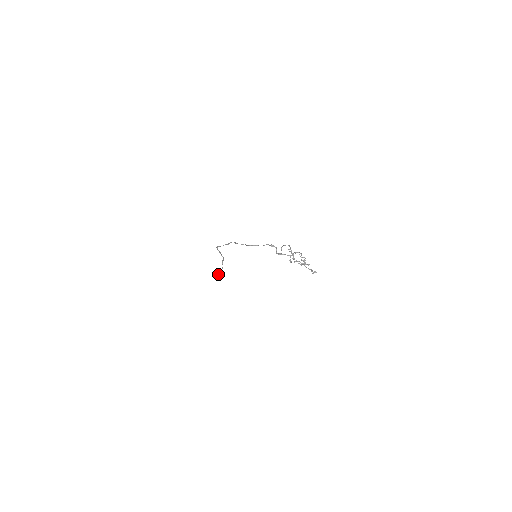
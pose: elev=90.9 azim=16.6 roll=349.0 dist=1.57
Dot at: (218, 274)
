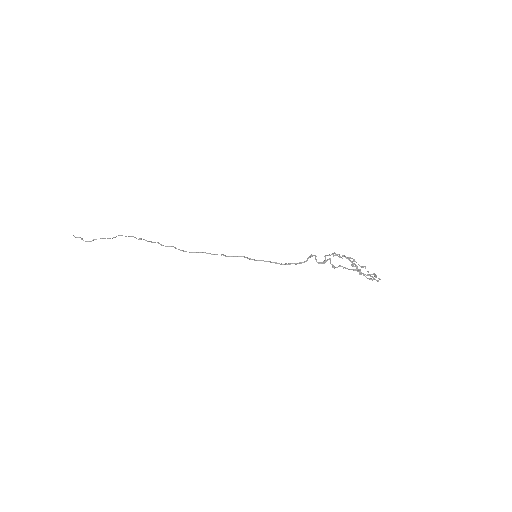
Dot at: (86, 241)
